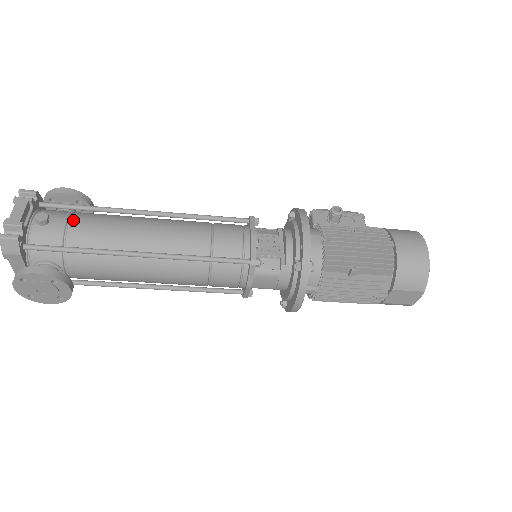
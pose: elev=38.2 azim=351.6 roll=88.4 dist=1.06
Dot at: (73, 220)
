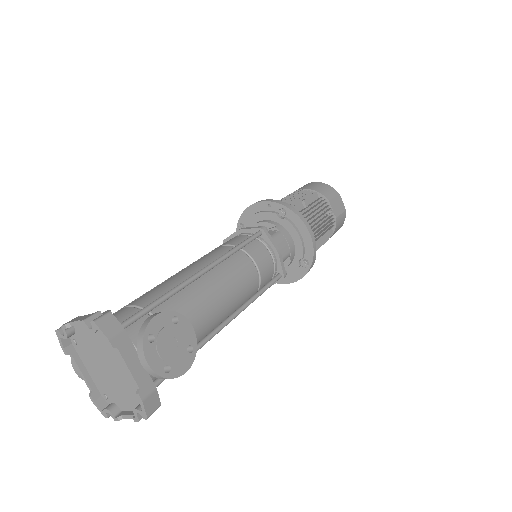
Dot at: (128, 305)
